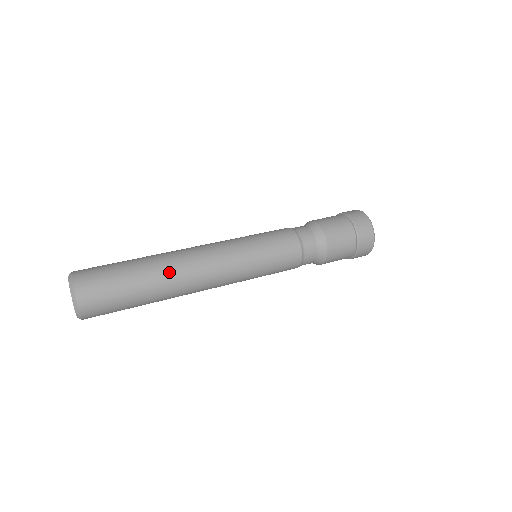
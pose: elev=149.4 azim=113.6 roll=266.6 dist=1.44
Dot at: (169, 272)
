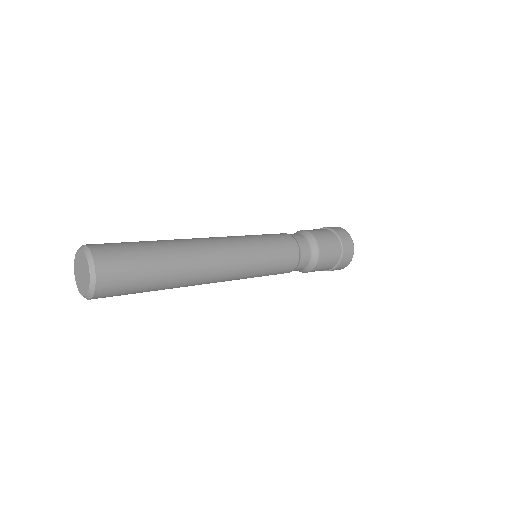
Dot at: (182, 243)
